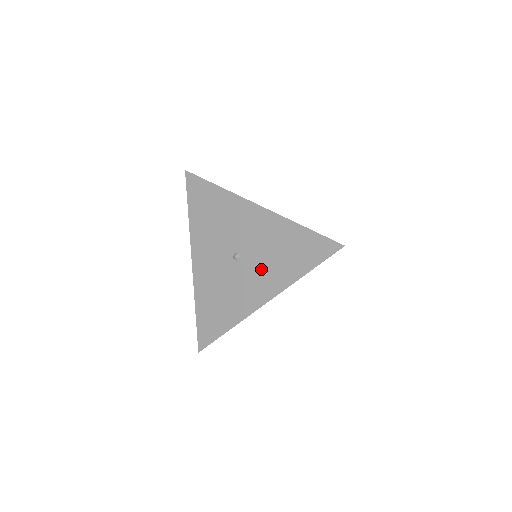
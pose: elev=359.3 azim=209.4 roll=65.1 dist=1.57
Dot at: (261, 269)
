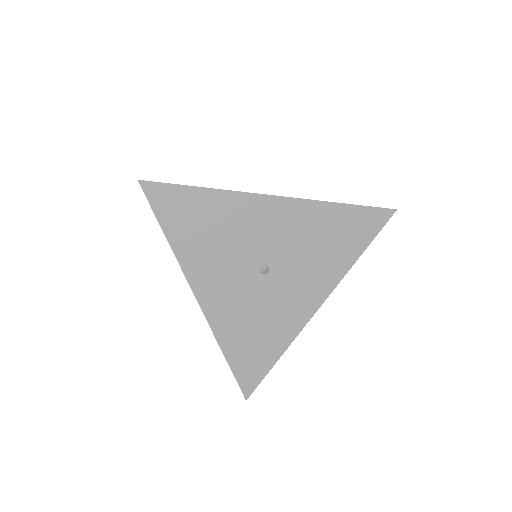
Dot at: (303, 271)
